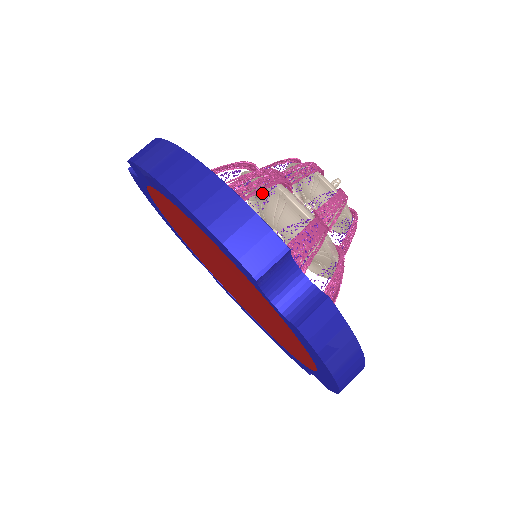
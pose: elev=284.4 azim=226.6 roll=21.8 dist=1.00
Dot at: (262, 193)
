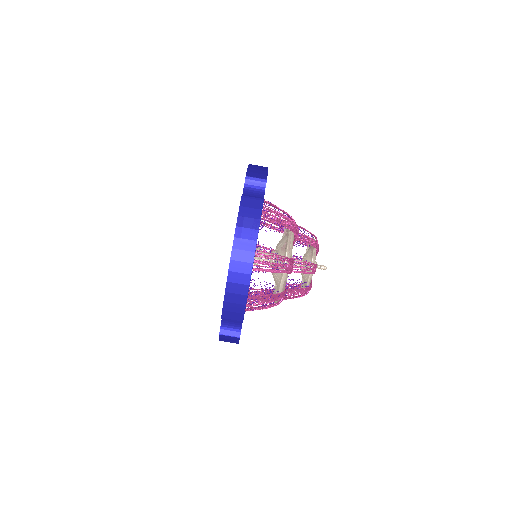
Dot at: occluded
